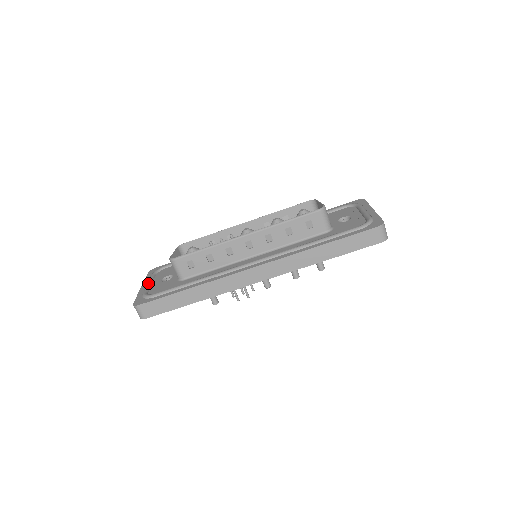
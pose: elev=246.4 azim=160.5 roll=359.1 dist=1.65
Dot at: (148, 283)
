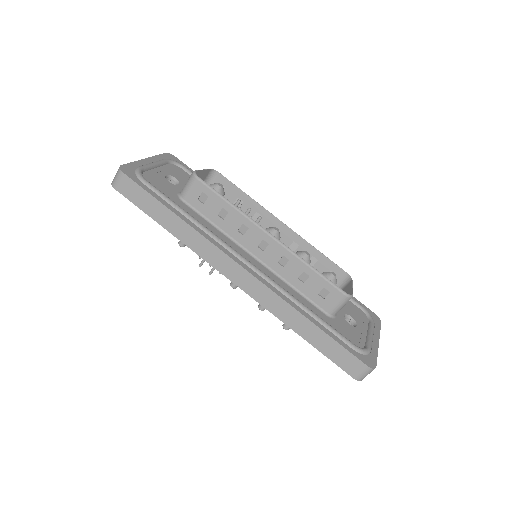
Dot at: (154, 163)
